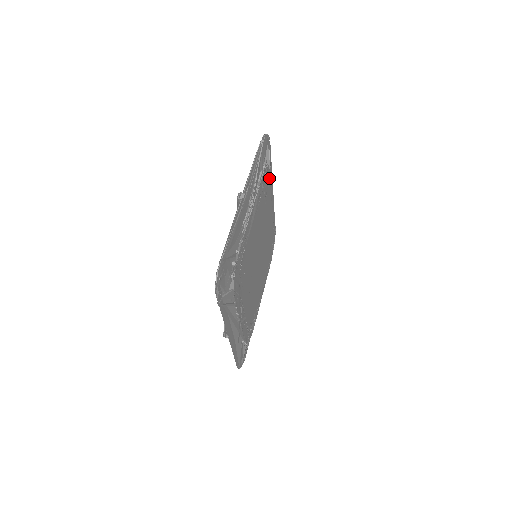
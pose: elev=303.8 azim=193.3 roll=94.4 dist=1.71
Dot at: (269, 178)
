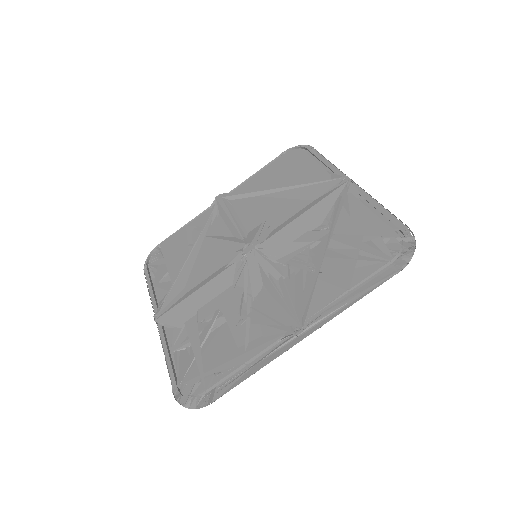
Dot at: occluded
